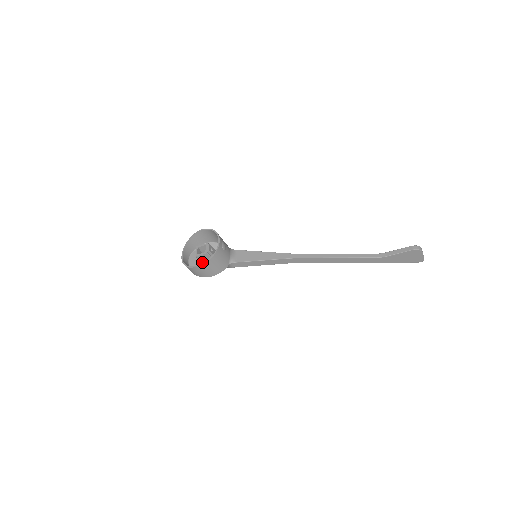
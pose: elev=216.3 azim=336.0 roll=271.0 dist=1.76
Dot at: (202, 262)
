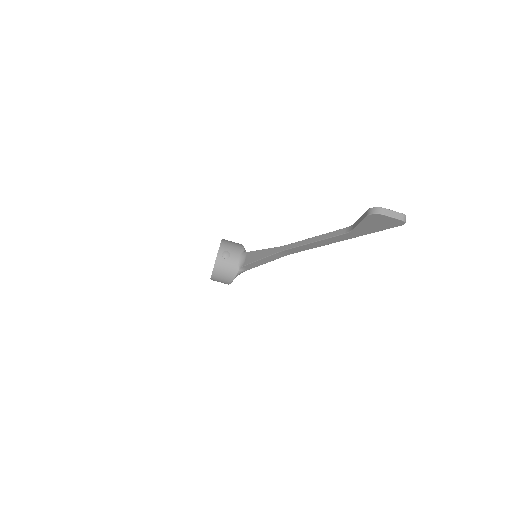
Dot at: occluded
